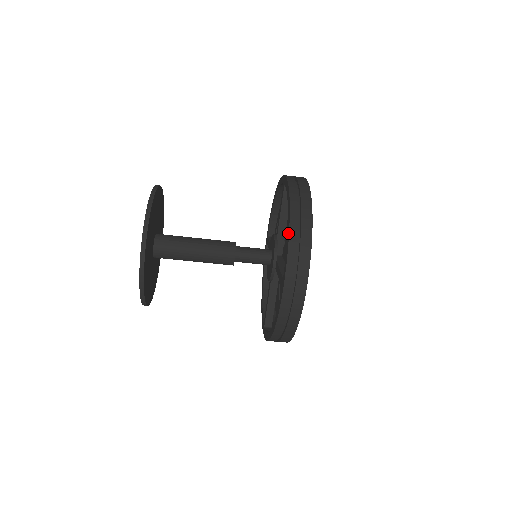
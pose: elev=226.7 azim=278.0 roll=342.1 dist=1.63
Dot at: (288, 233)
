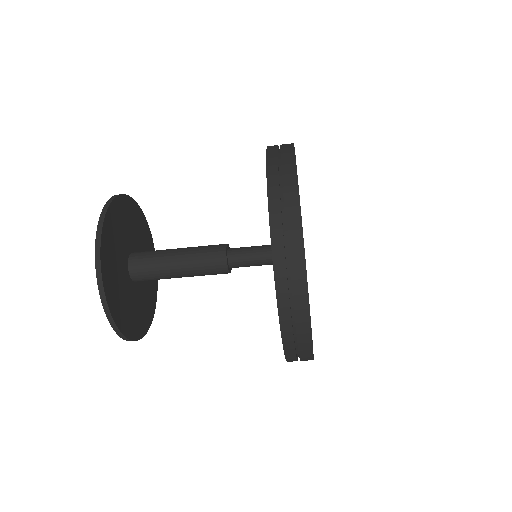
Dot at: occluded
